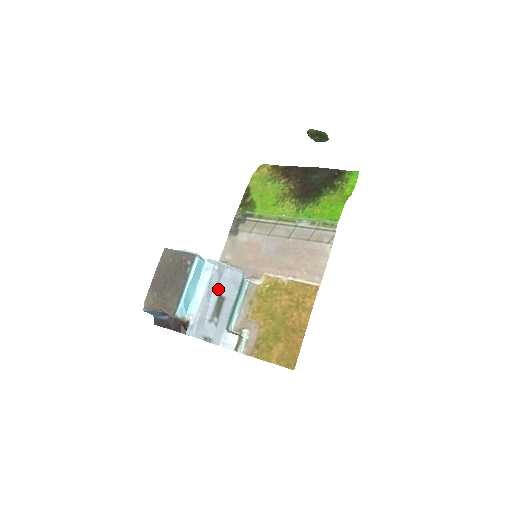
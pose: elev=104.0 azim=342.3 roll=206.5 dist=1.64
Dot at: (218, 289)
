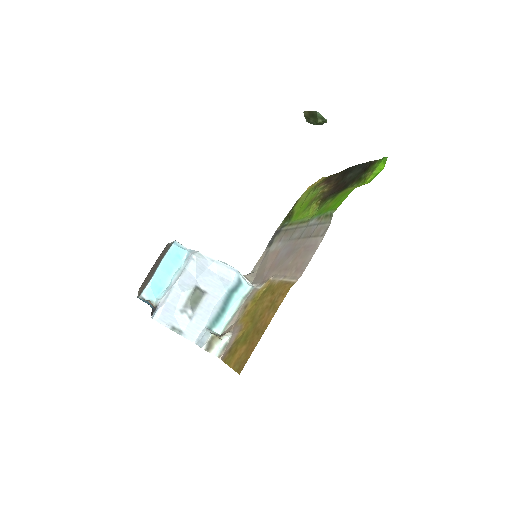
Dot at: (197, 281)
